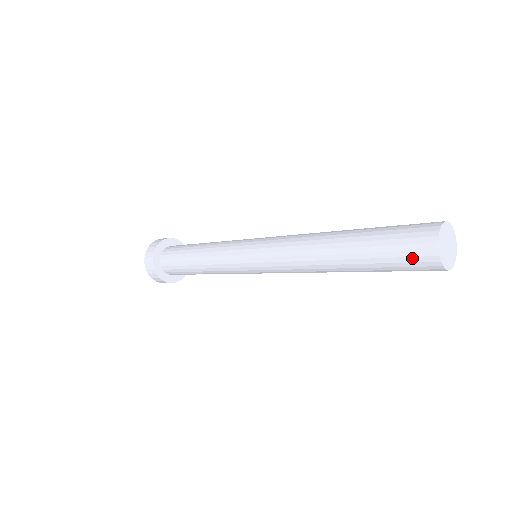
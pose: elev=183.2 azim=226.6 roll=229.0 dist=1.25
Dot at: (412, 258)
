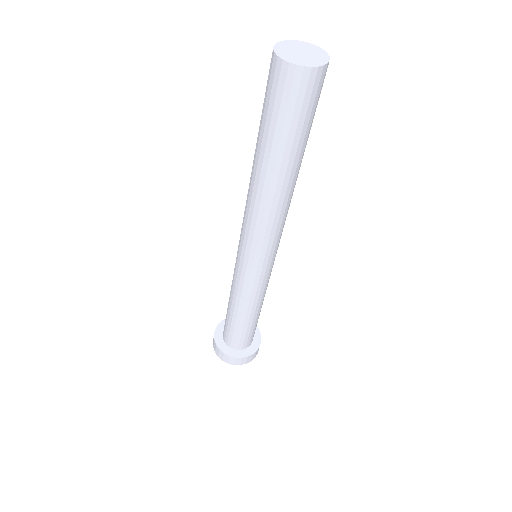
Dot at: (273, 88)
